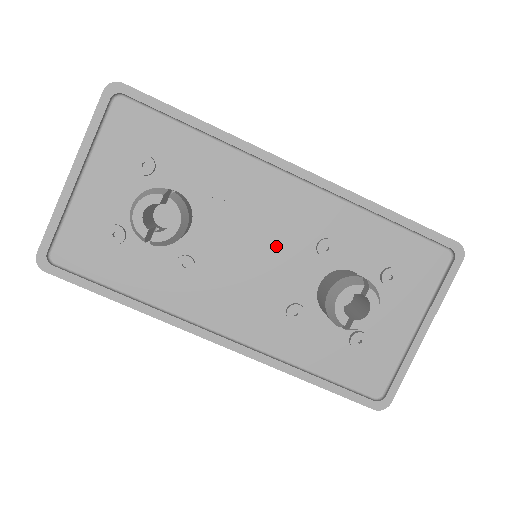
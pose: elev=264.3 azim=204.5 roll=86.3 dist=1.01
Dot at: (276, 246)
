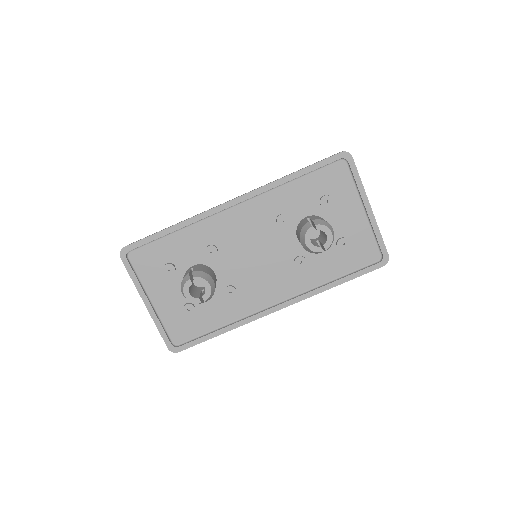
Dot at: (260, 243)
